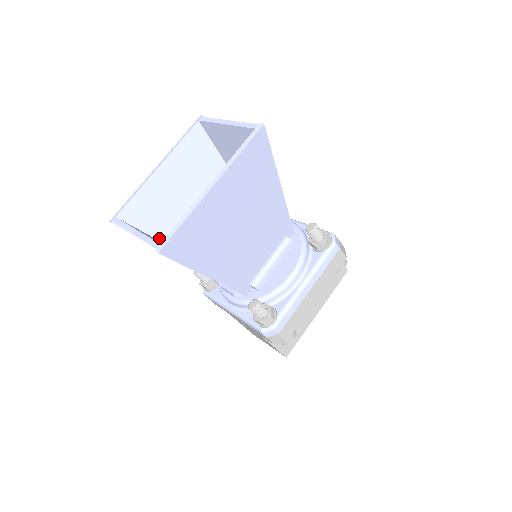
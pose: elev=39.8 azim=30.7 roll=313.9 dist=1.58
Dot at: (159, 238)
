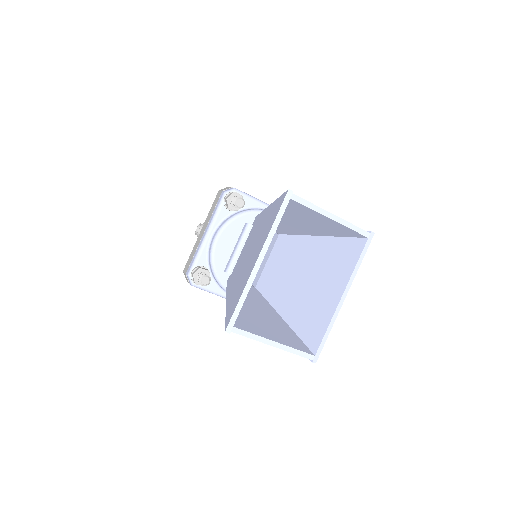
Dot at: occluded
